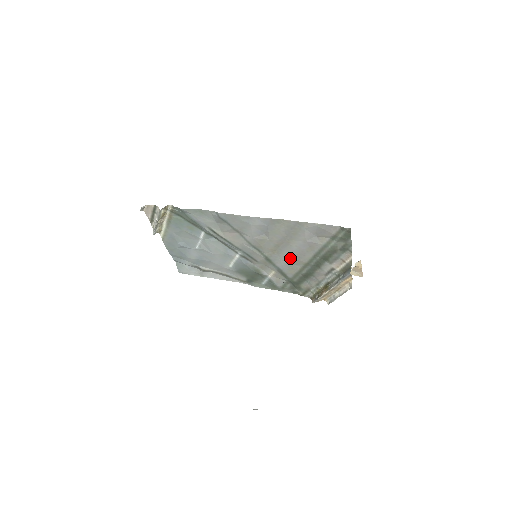
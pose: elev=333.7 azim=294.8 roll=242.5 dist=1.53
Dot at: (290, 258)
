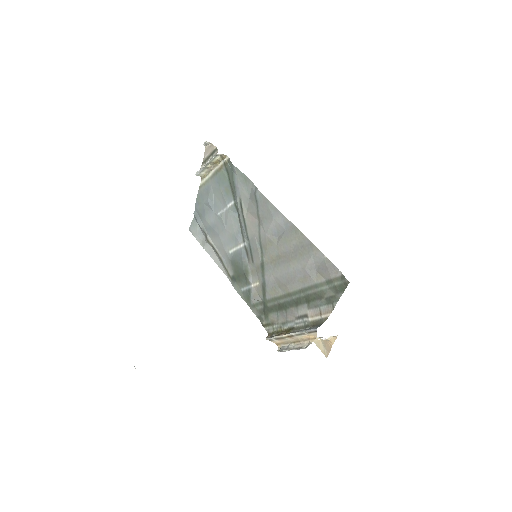
Dot at: (280, 277)
